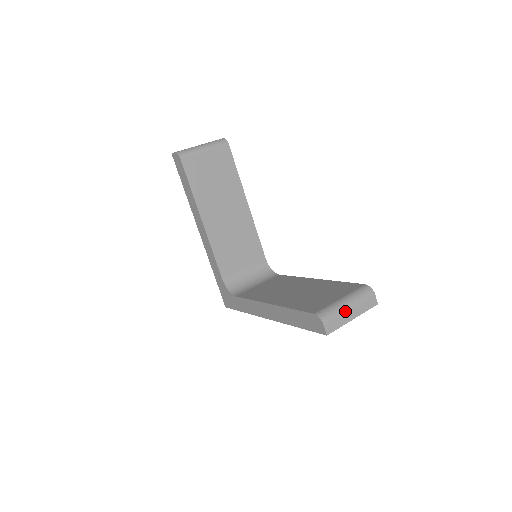
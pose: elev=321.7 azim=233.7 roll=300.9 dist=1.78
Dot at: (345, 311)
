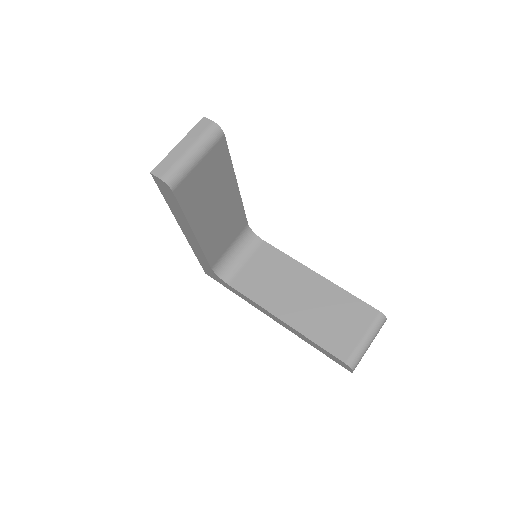
Dot at: occluded
